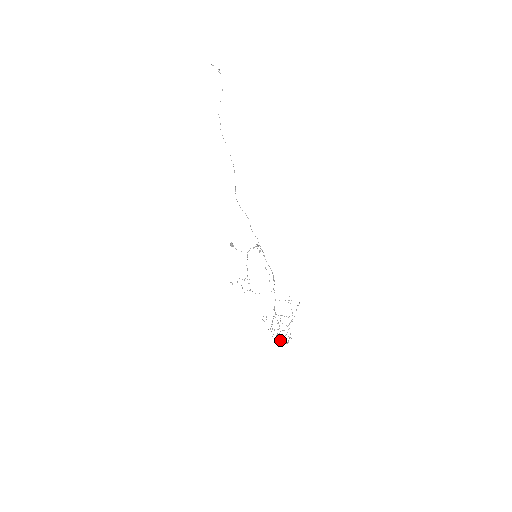
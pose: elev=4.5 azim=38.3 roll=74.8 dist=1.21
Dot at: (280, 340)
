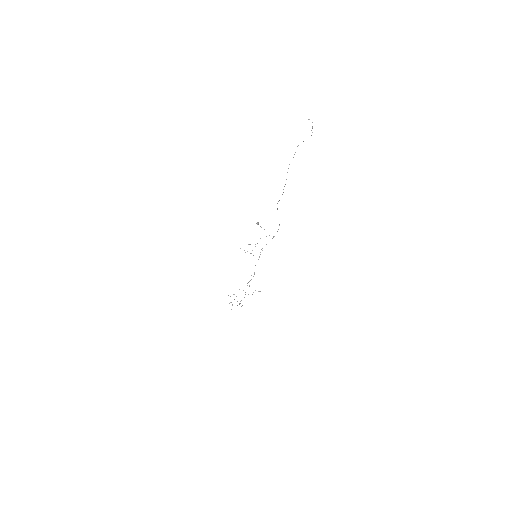
Dot at: occluded
